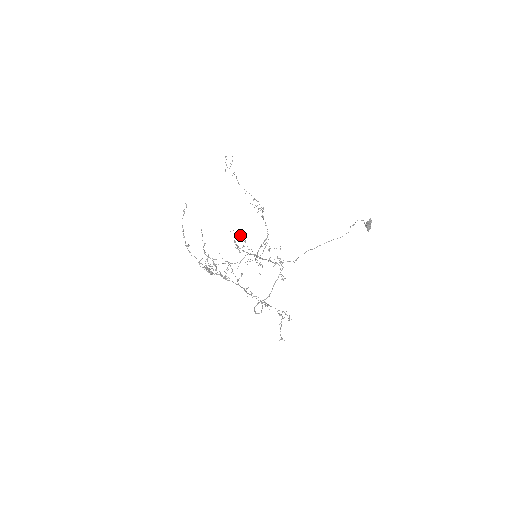
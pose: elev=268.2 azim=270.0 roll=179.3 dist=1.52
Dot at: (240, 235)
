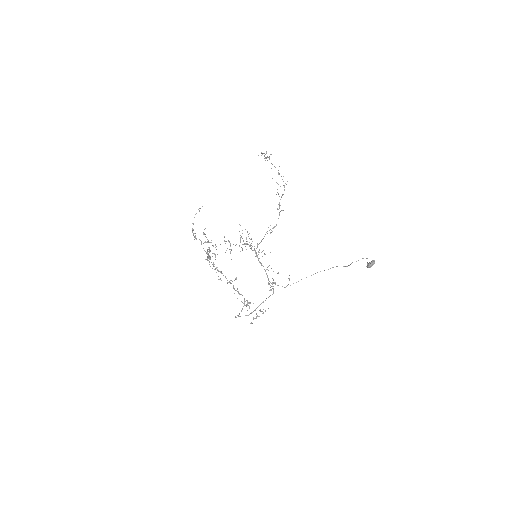
Dot at: (248, 234)
